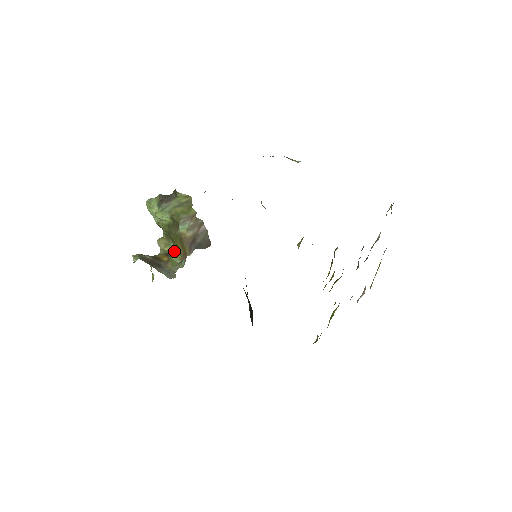
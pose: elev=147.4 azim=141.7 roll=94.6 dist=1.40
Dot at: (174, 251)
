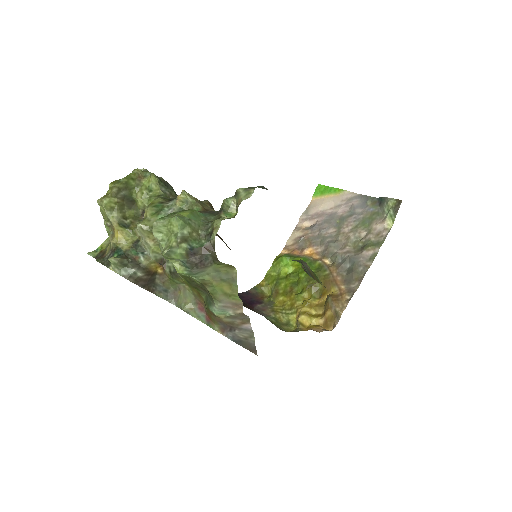
Dot at: (179, 277)
